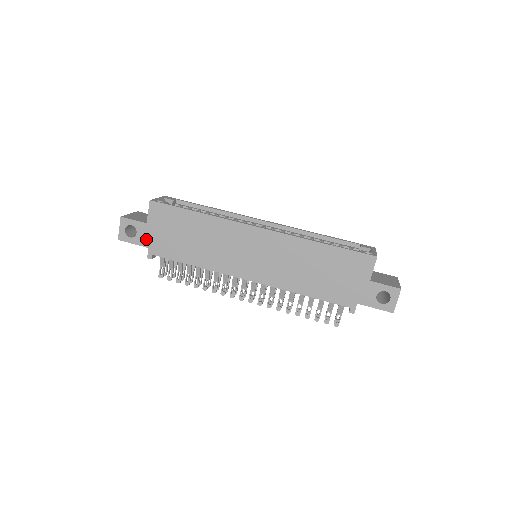
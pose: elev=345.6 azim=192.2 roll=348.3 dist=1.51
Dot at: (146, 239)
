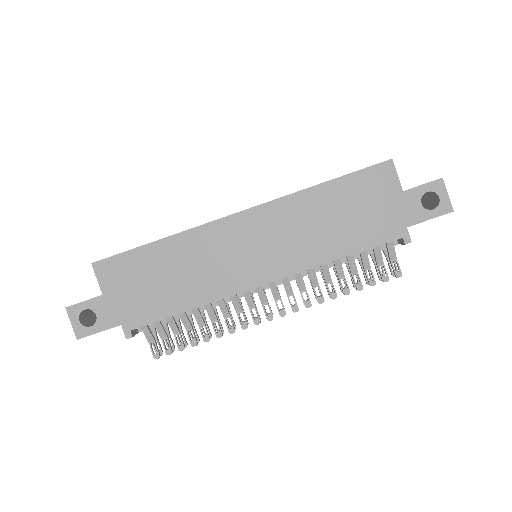
Dot at: (112, 315)
